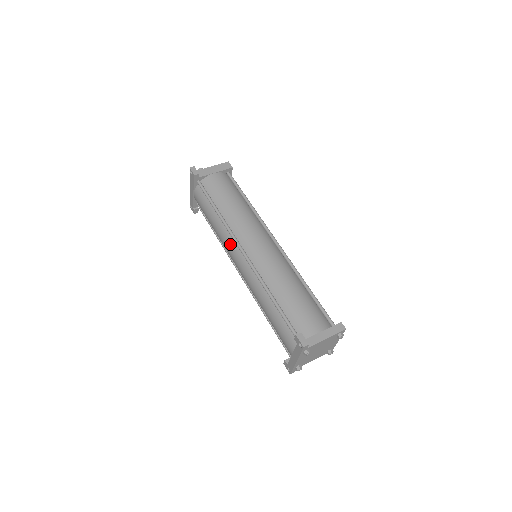
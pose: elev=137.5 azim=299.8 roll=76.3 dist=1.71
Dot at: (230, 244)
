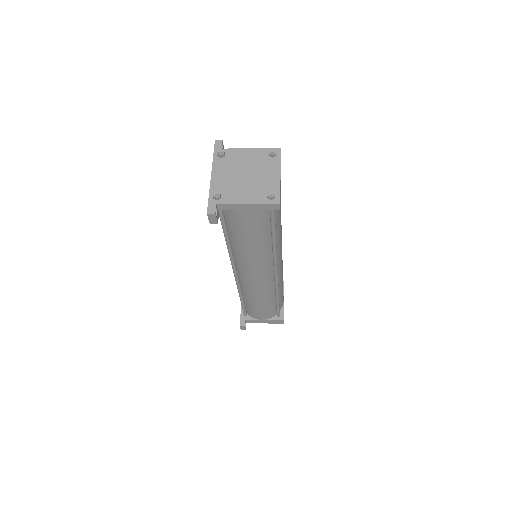
Dot at: occluded
